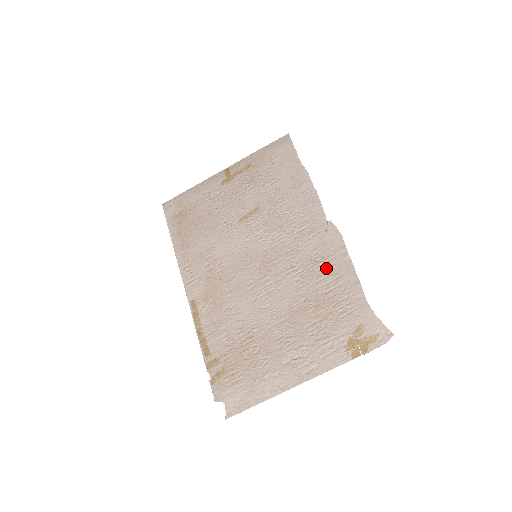
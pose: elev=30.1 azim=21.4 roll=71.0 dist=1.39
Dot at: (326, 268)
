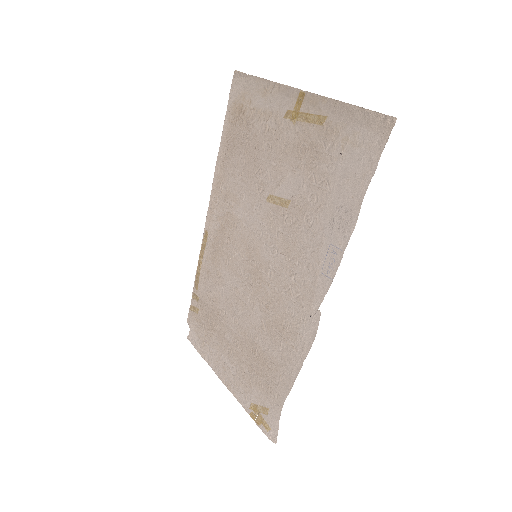
Dot at: (284, 344)
